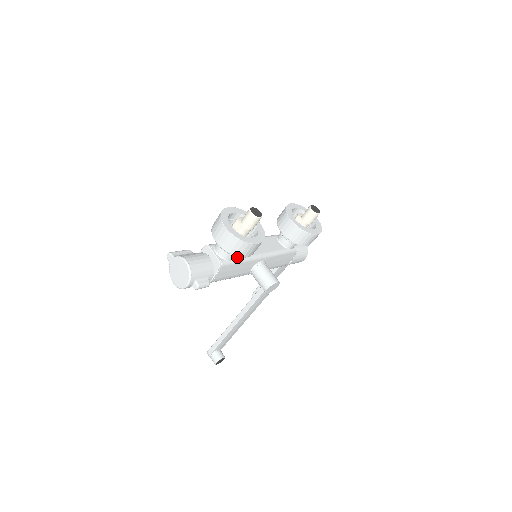
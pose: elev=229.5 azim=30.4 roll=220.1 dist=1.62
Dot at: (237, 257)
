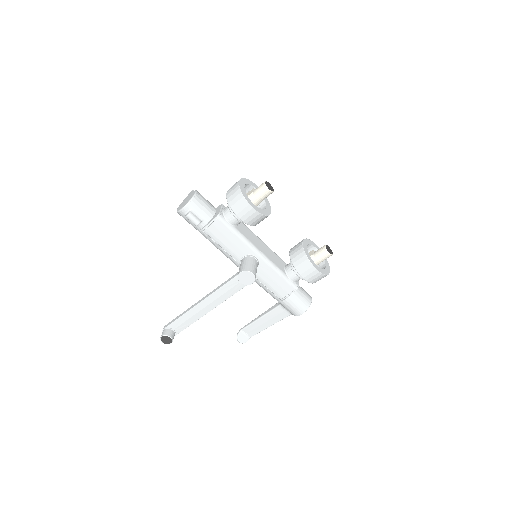
Dot at: (236, 228)
